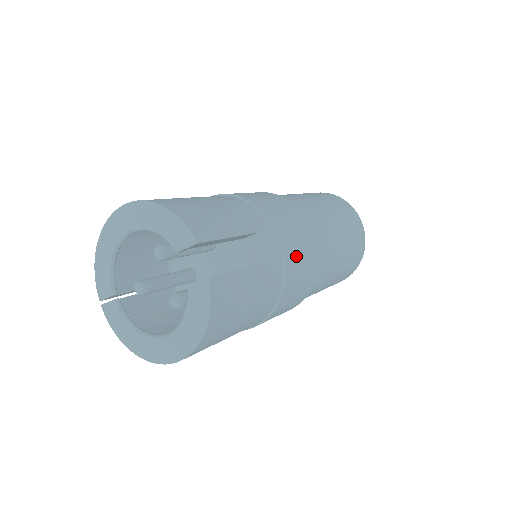
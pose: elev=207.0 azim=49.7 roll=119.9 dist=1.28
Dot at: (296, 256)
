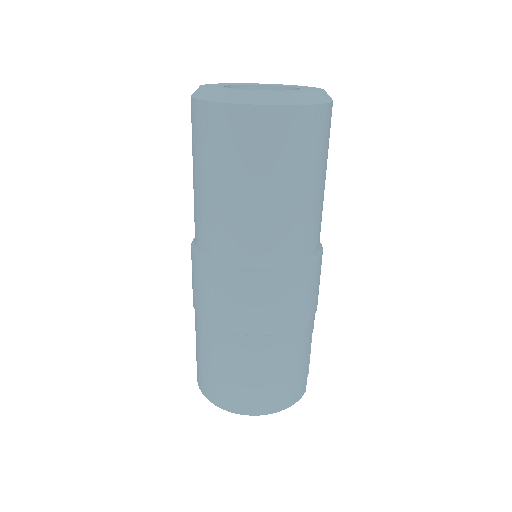
Dot at: occluded
